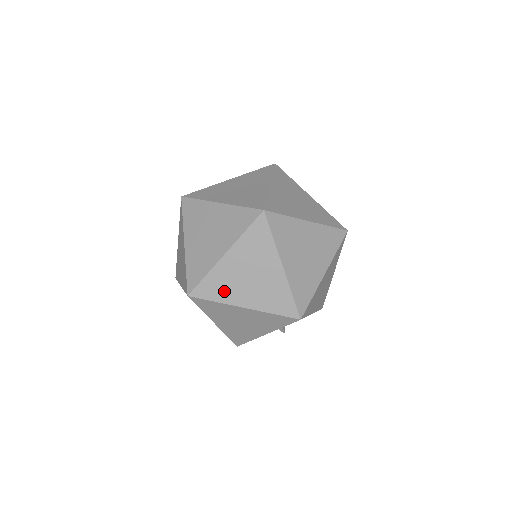
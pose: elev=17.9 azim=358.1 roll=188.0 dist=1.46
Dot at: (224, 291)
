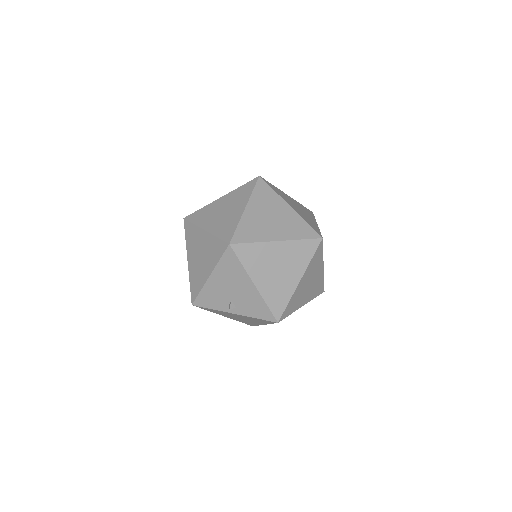
Dot at: (203, 218)
